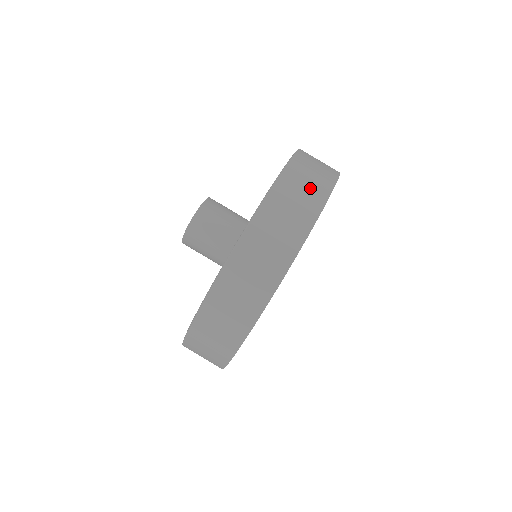
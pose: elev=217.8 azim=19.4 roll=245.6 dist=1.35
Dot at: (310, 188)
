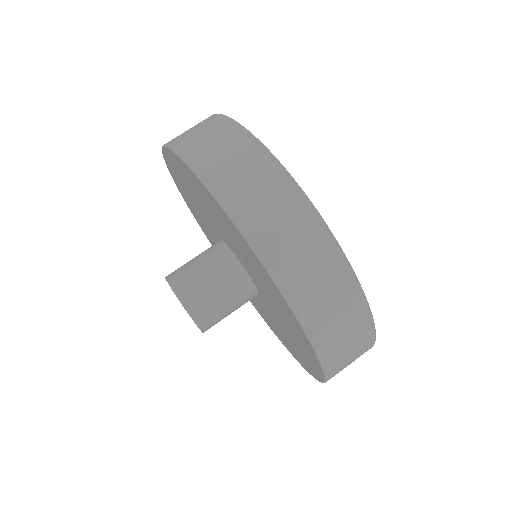
Dot at: (277, 204)
